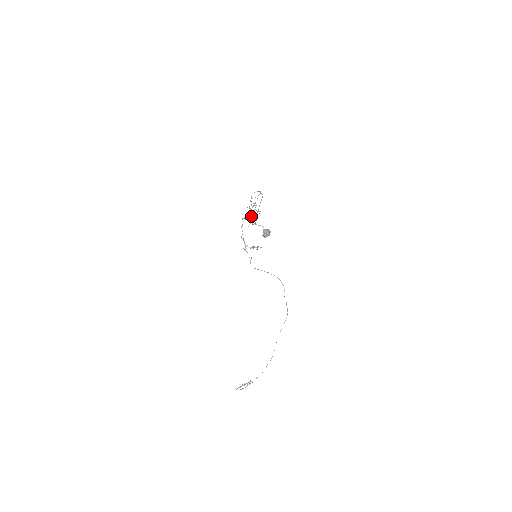
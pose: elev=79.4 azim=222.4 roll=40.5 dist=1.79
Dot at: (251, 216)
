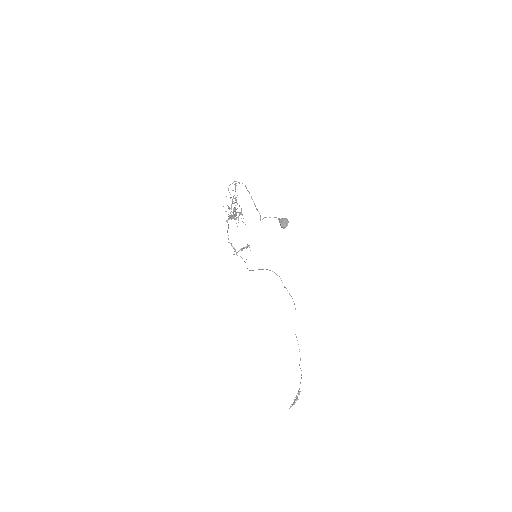
Dot at: (236, 214)
